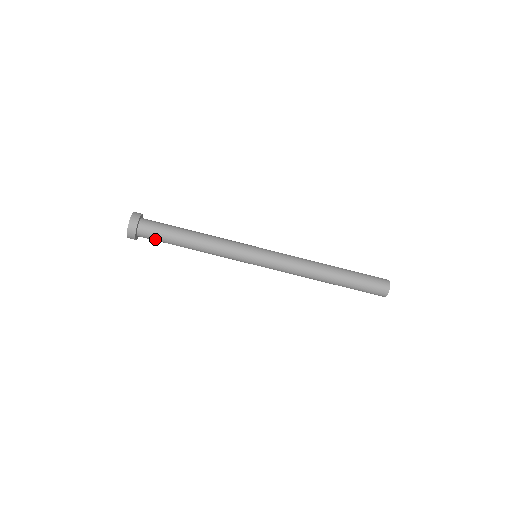
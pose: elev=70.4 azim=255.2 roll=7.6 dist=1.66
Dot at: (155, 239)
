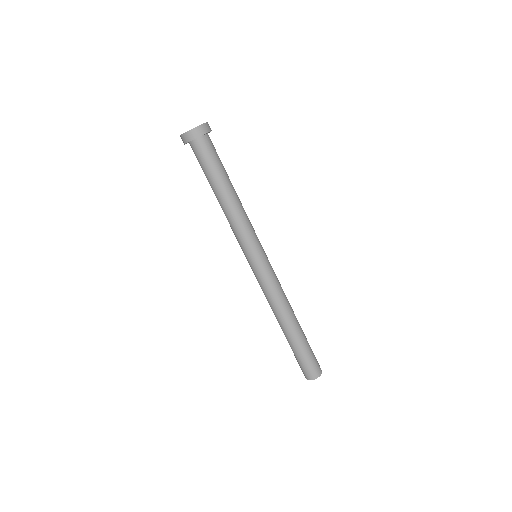
Dot at: (203, 160)
